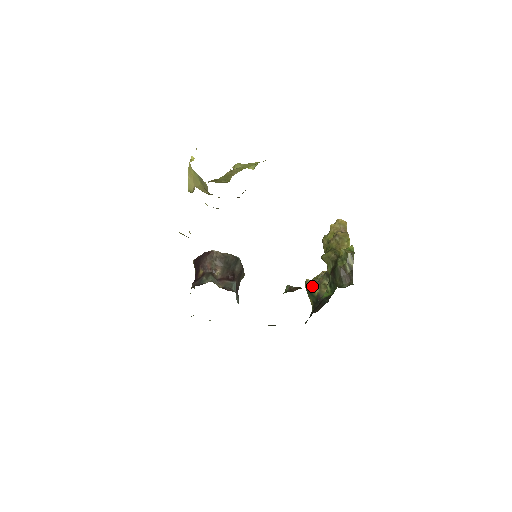
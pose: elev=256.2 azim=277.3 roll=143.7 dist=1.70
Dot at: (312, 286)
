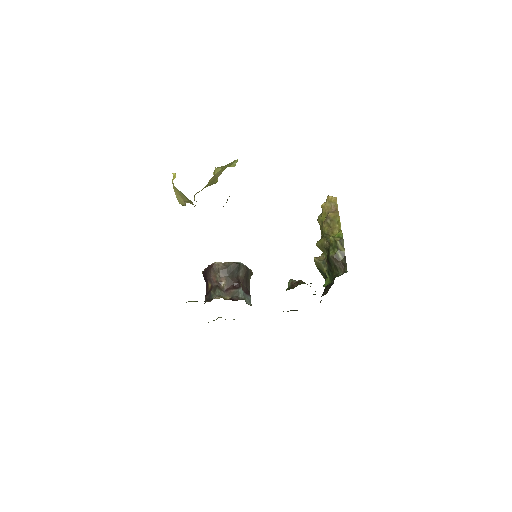
Dot at: (320, 265)
